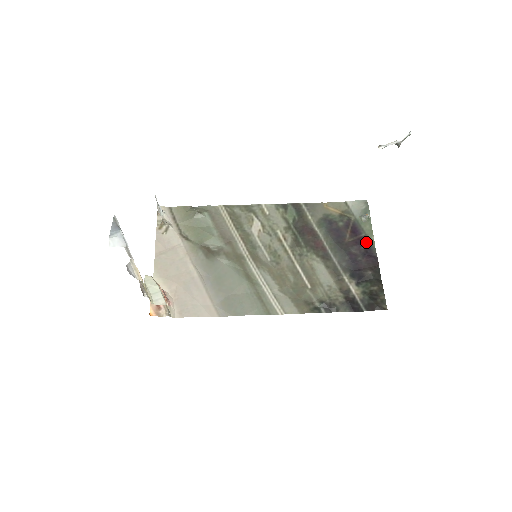
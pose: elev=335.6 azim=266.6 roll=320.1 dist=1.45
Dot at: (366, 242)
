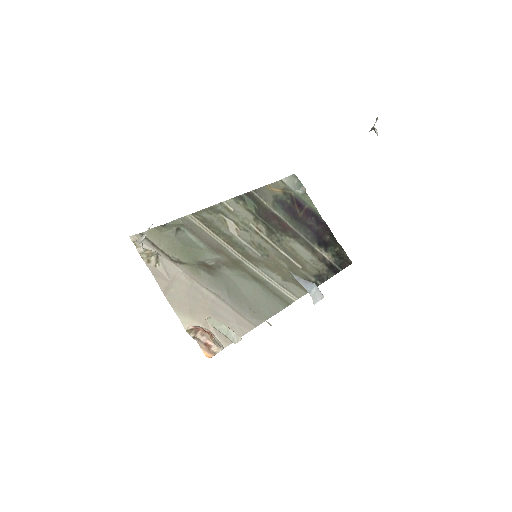
Dot at: (312, 212)
